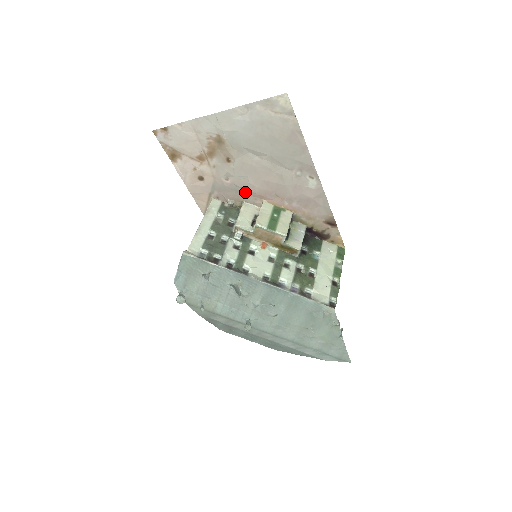
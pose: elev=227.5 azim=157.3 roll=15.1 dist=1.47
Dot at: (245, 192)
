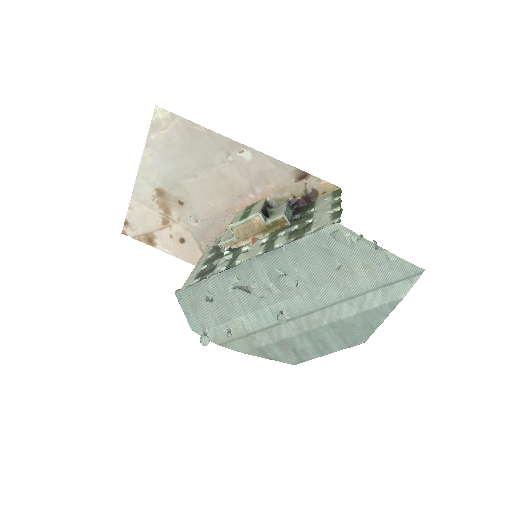
Dot at: (218, 219)
